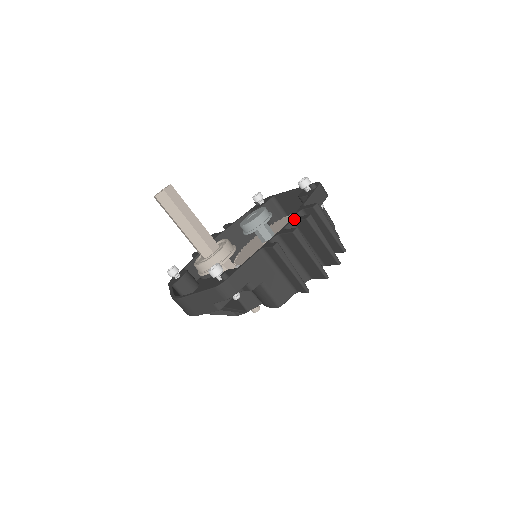
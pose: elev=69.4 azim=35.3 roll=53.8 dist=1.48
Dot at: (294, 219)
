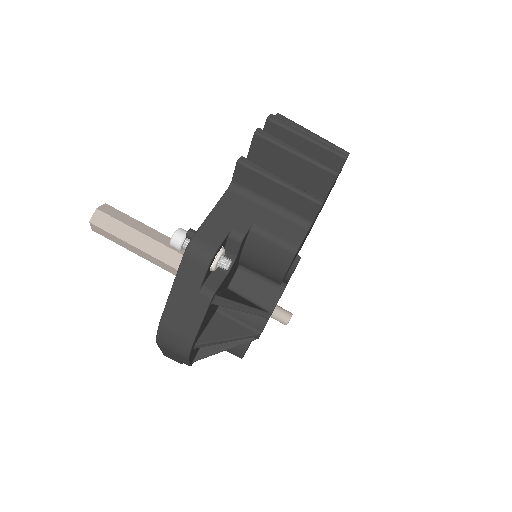
Dot at: occluded
